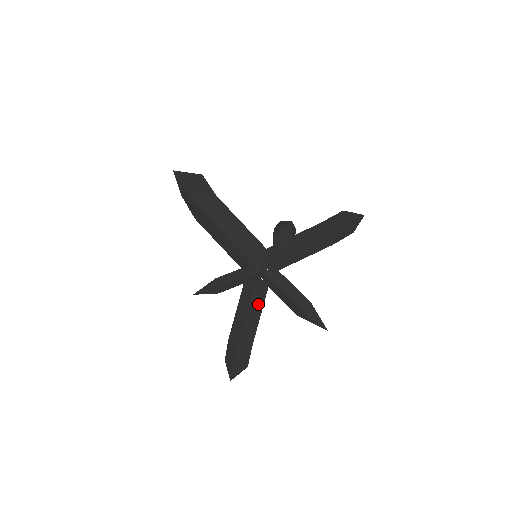
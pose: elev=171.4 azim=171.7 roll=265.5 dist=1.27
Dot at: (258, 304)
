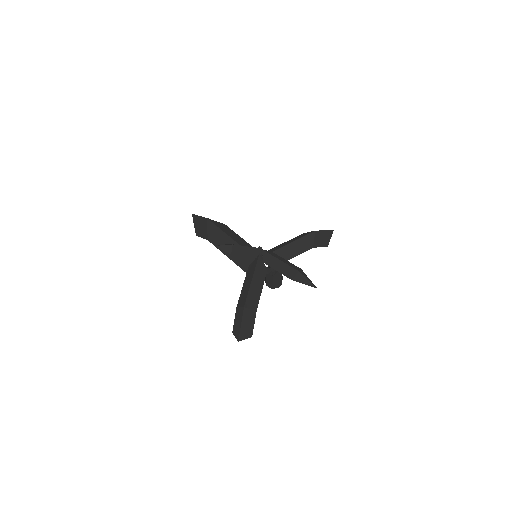
Dot at: (260, 278)
